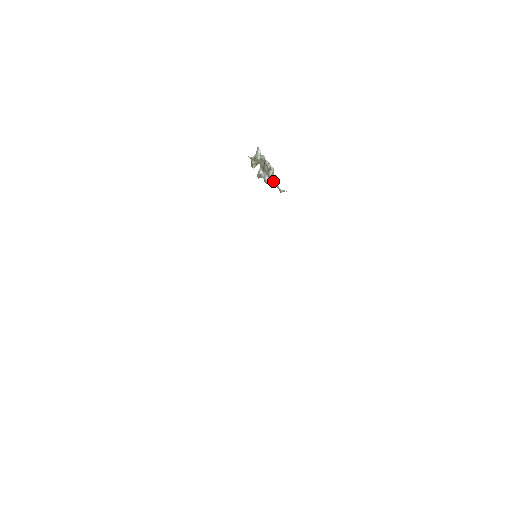
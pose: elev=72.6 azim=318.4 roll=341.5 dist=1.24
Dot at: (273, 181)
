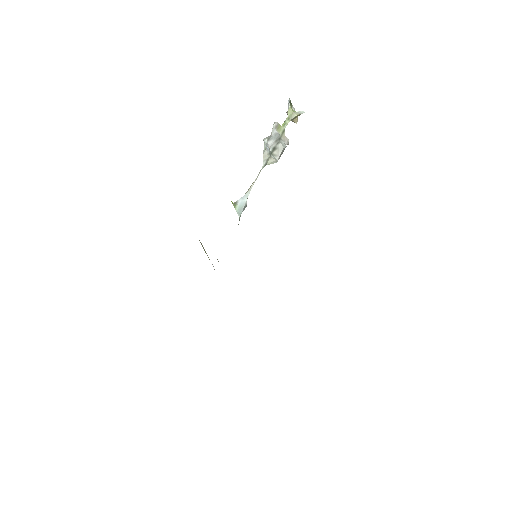
Dot at: (260, 170)
